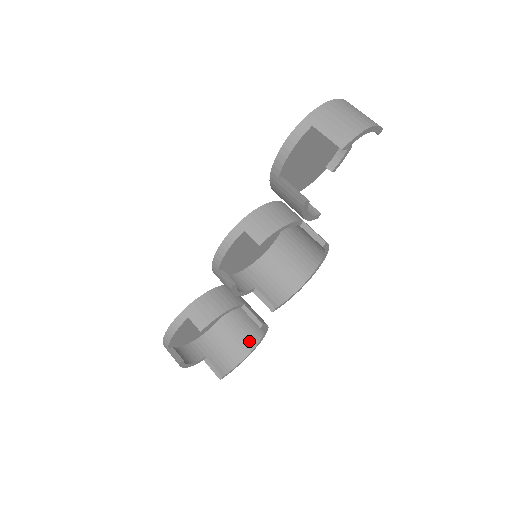
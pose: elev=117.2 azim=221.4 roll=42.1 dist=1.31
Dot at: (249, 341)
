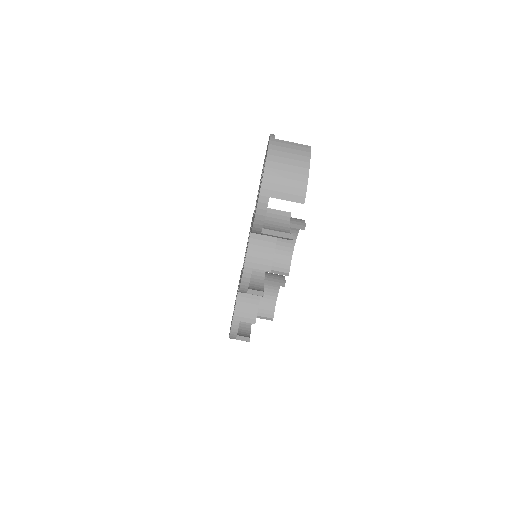
Dot at: (273, 286)
